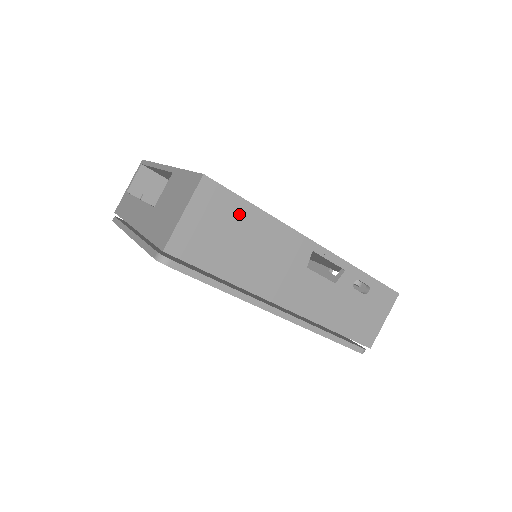
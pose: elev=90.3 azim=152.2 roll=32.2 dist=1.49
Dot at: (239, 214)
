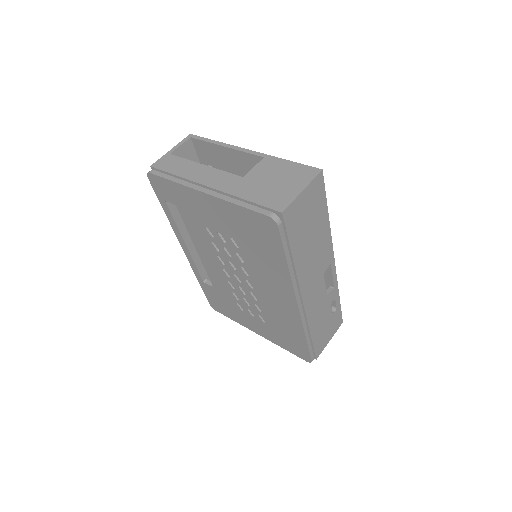
Dot at: (320, 211)
